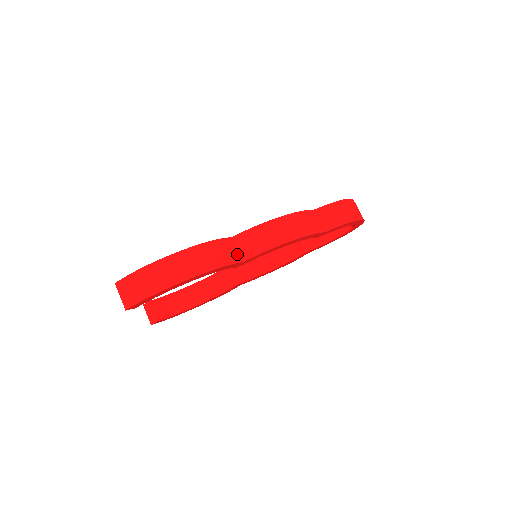
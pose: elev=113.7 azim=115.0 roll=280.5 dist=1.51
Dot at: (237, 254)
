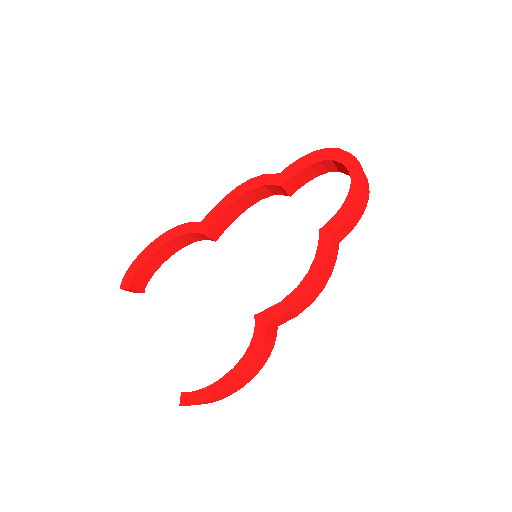
Dot at: (274, 328)
